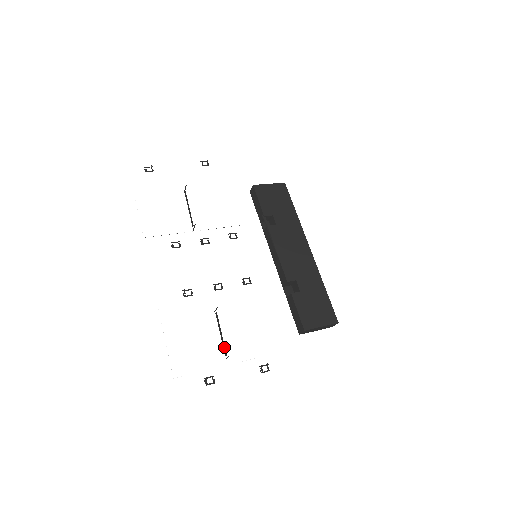
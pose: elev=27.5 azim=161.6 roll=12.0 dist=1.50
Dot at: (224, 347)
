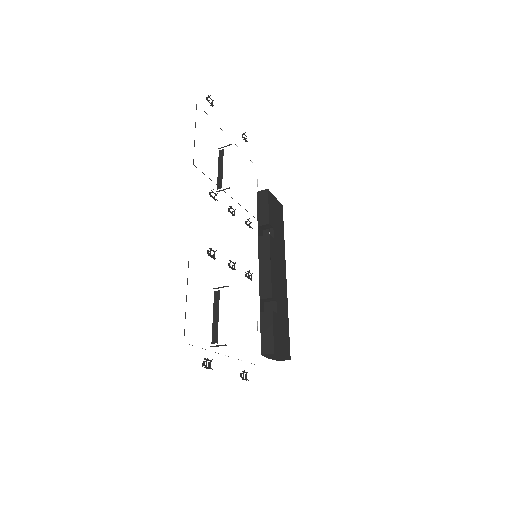
Dot at: (216, 333)
